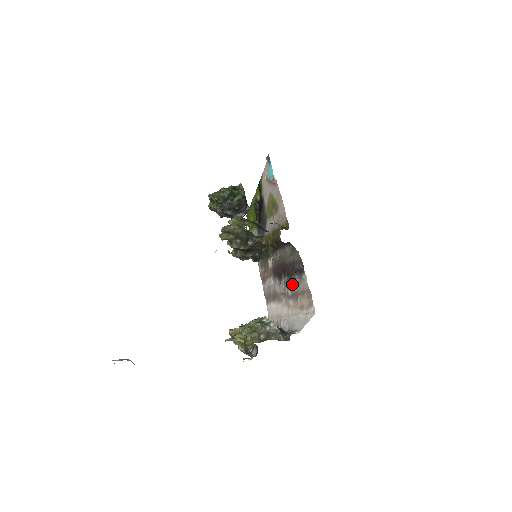
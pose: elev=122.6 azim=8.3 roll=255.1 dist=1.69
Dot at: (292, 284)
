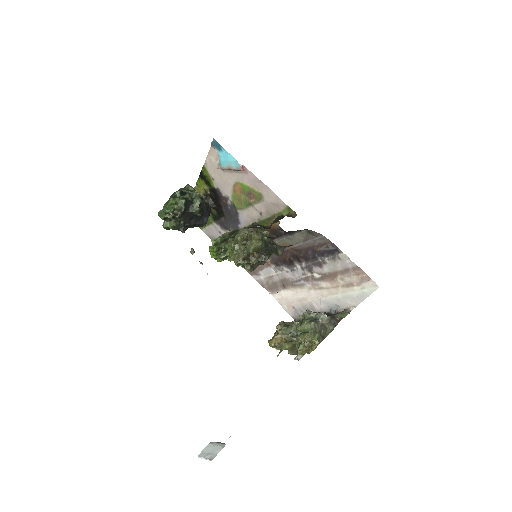
Dot at: (319, 267)
